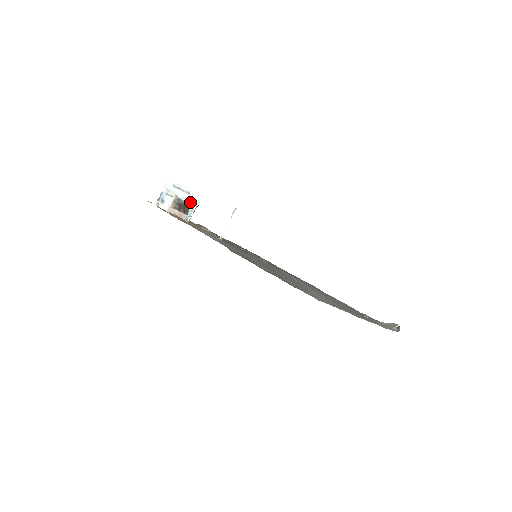
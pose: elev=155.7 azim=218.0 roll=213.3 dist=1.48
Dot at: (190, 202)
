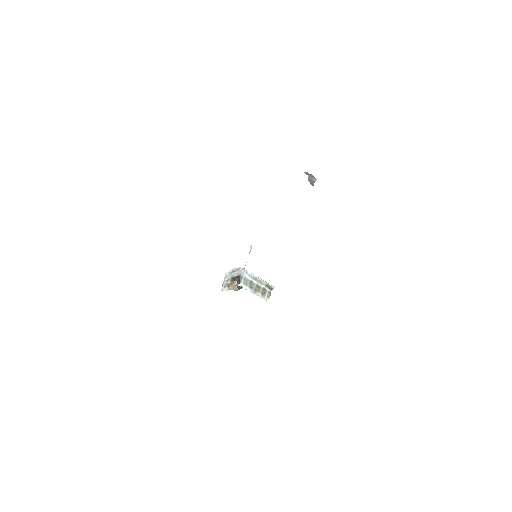
Dot at: (240, 274)
